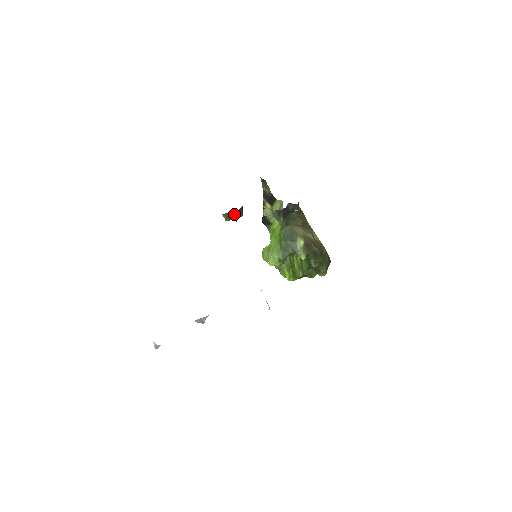
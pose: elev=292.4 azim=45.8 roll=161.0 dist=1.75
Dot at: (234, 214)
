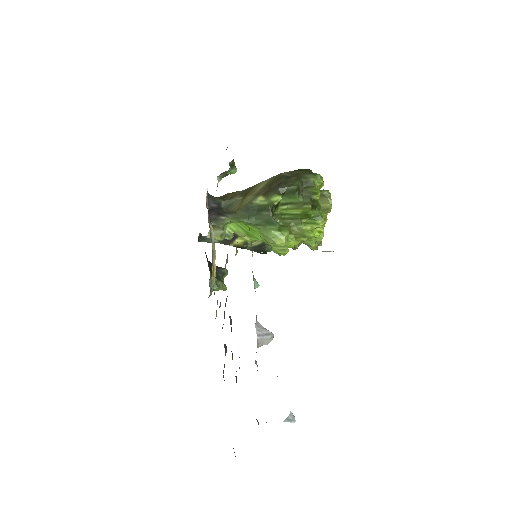
Dot at: (216, 277)
